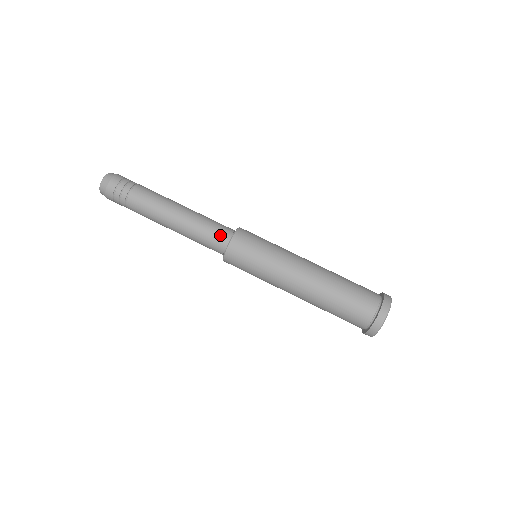
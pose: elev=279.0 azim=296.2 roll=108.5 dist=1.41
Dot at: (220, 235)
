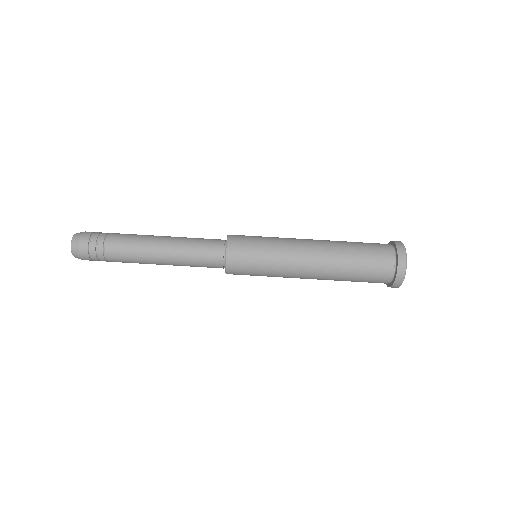
Dot at: (213, 254)
